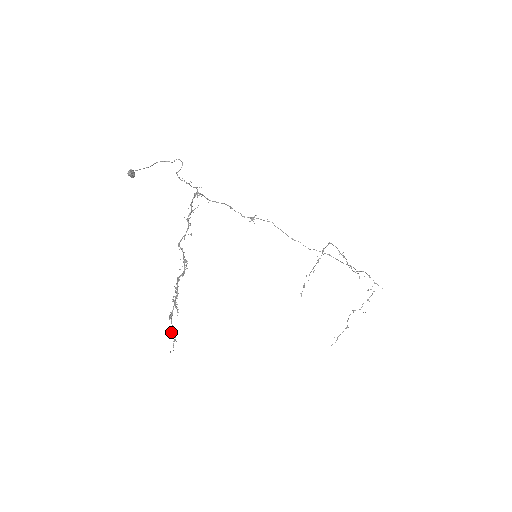
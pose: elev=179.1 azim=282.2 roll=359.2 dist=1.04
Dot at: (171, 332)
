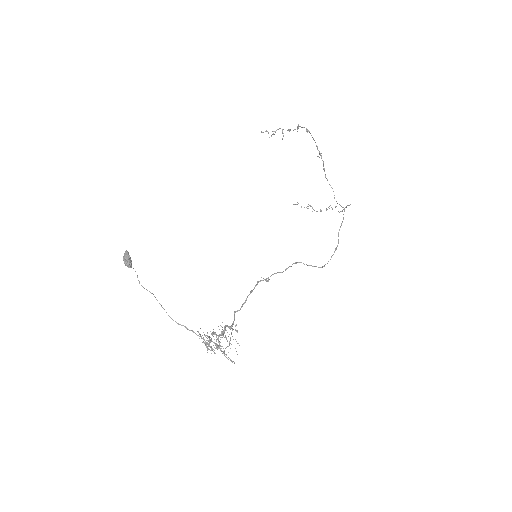
Dot at: occluded
